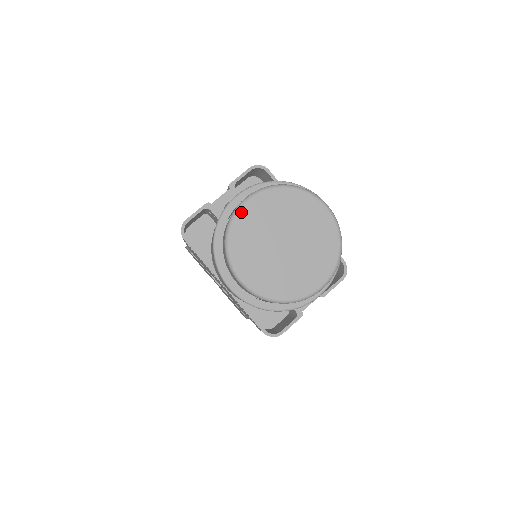
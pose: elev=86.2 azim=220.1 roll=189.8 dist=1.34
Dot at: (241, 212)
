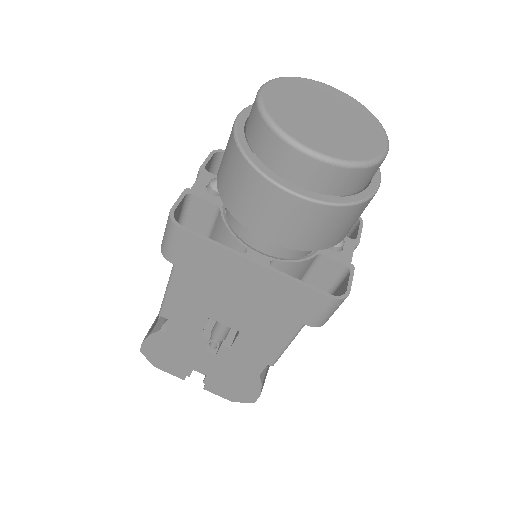
Dot at: (265, 96)
